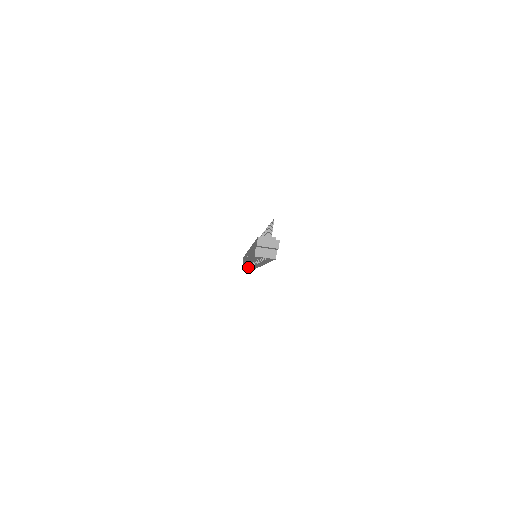
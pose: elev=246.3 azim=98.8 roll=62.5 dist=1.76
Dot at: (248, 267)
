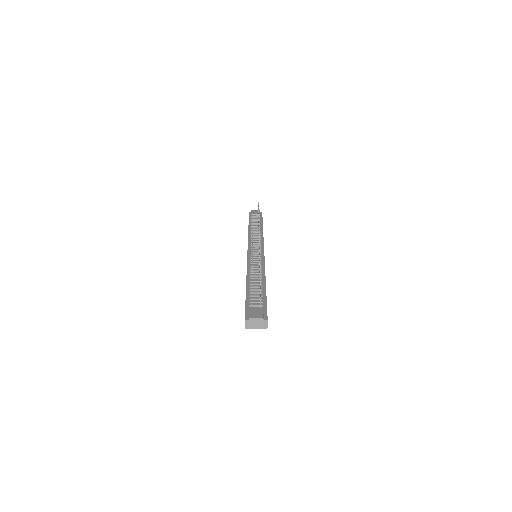
Dot at: occluded
